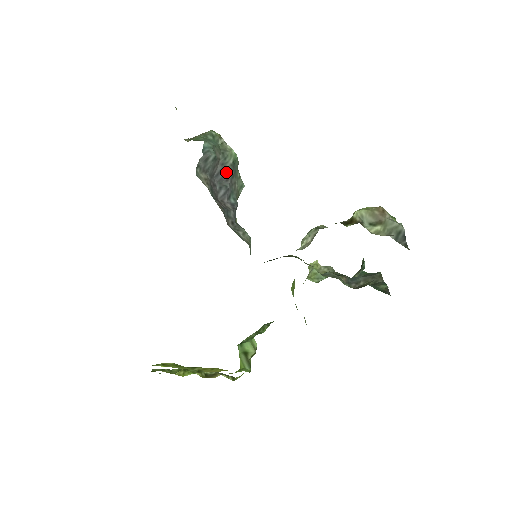
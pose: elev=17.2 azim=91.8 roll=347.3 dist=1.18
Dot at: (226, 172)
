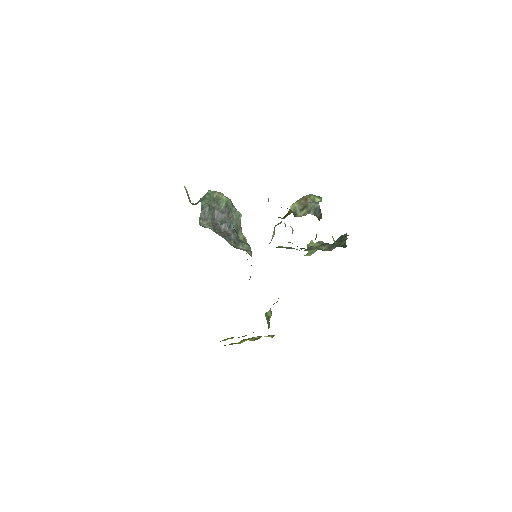
Dot at: (222, 213)
